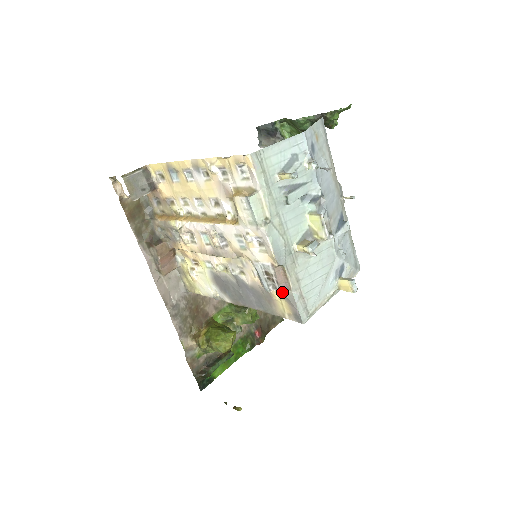
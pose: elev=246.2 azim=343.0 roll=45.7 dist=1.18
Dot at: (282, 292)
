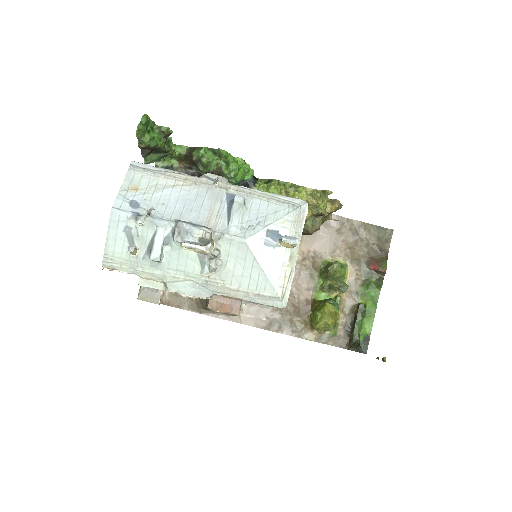
Dot at: occluded
